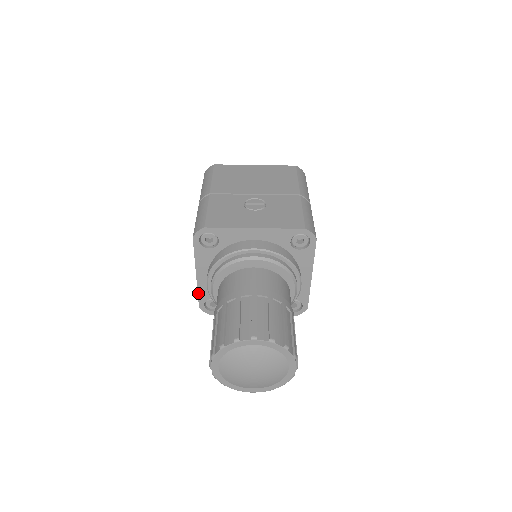
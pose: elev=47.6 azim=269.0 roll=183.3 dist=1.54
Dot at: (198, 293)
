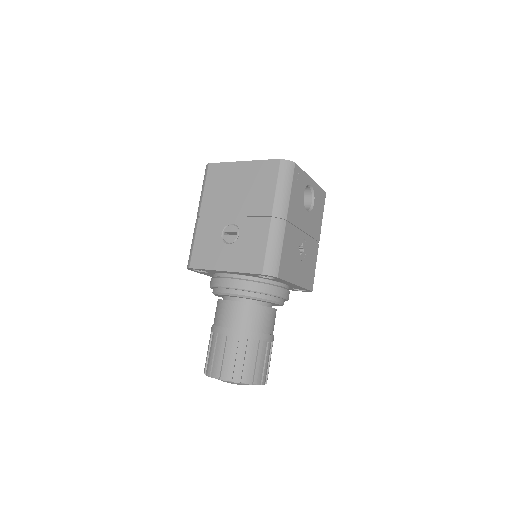
Dot at: occluded
